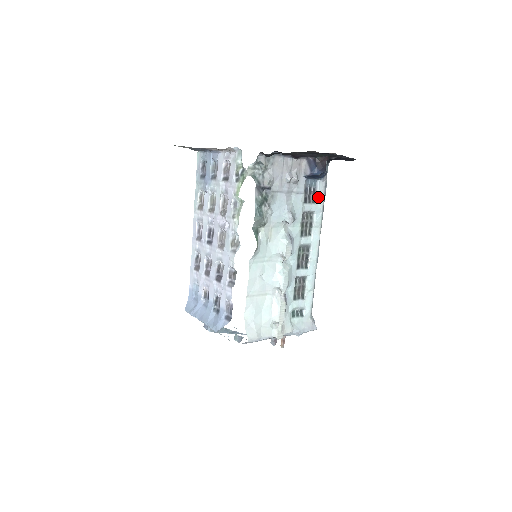
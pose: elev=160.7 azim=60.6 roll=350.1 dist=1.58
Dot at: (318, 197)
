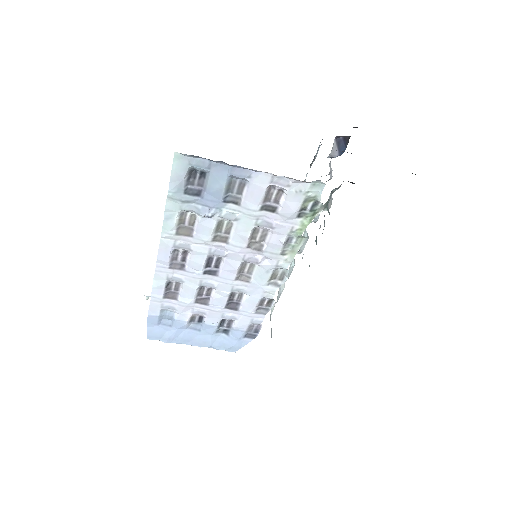
Dot at: occluded
